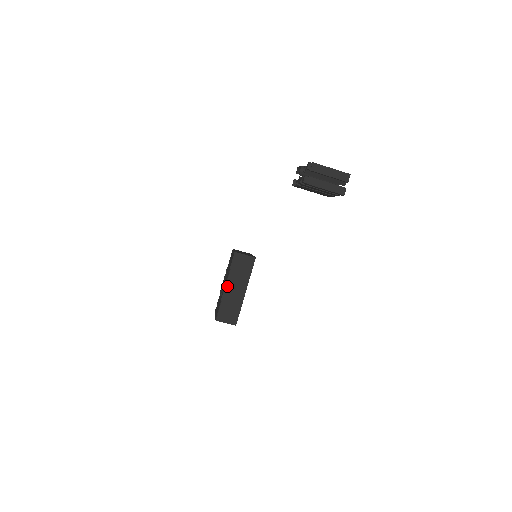
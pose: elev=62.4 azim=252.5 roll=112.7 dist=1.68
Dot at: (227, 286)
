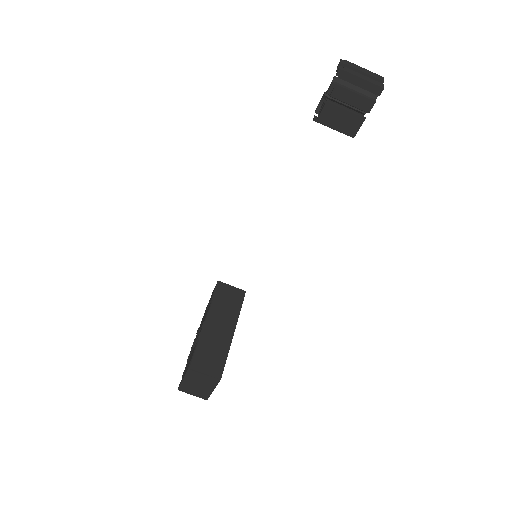
Dot at: (207, 321)
